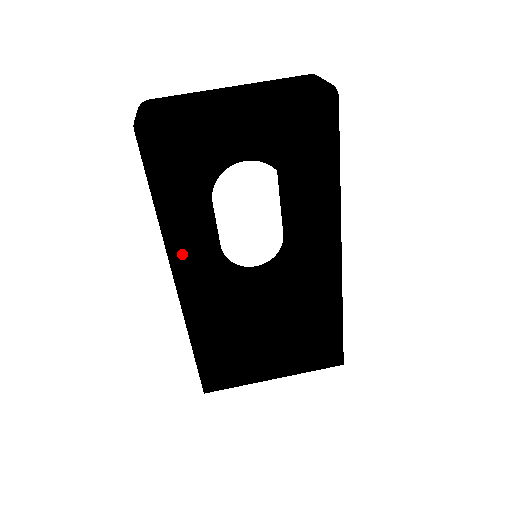
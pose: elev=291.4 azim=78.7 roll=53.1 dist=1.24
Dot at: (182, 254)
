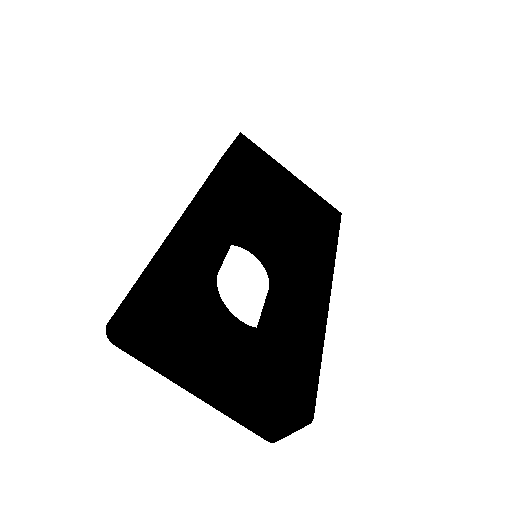
Dot at: occluded
